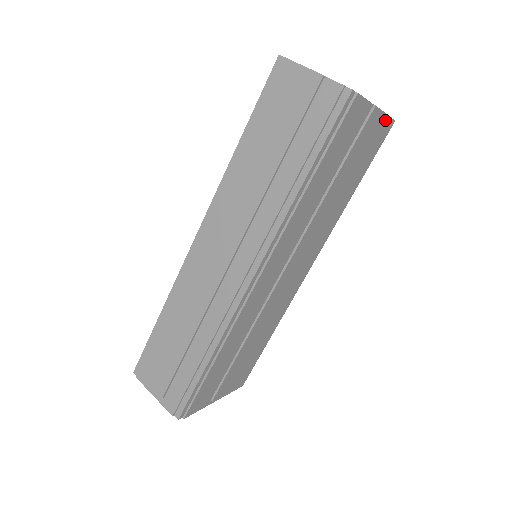
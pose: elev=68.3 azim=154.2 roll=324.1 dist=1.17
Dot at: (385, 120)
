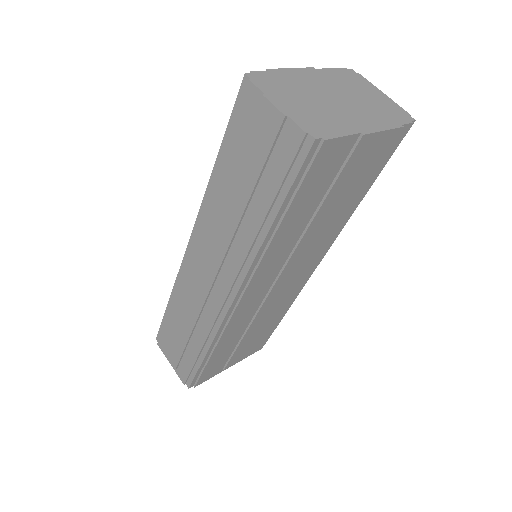
Dot at: (390, 134)
